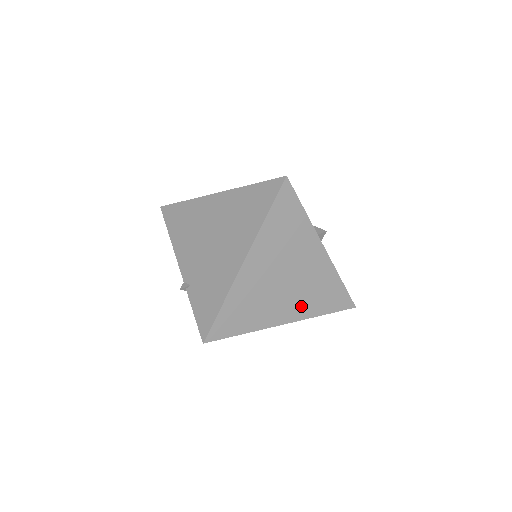
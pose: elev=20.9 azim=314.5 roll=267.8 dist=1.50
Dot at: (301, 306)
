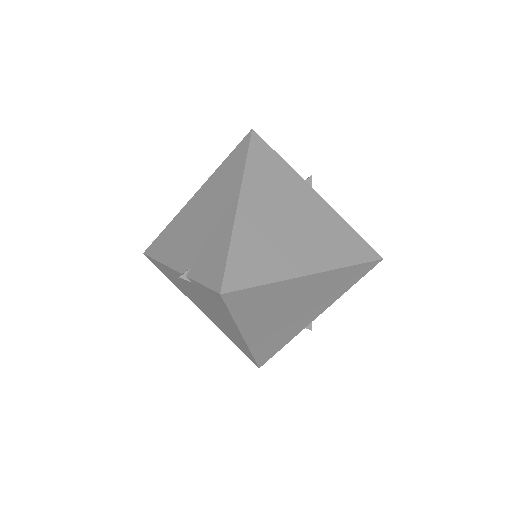
Dot at: (321, 254)
